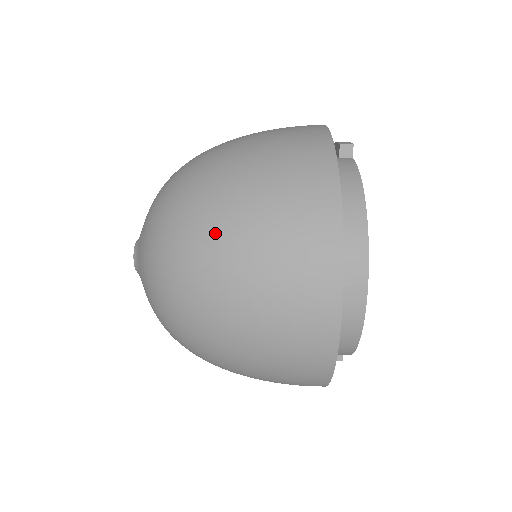
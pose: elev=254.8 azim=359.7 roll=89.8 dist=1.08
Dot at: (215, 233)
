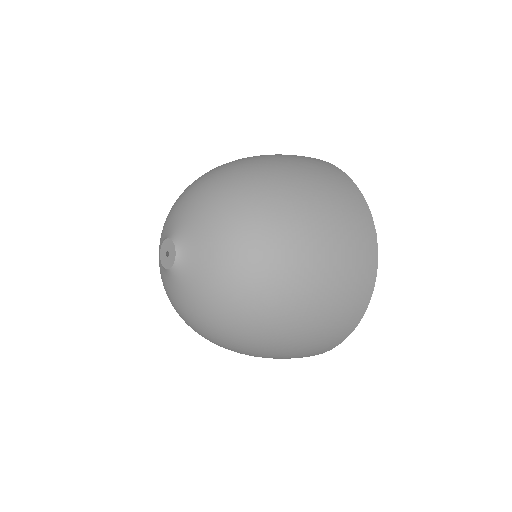
Dot at: (281, 334)
